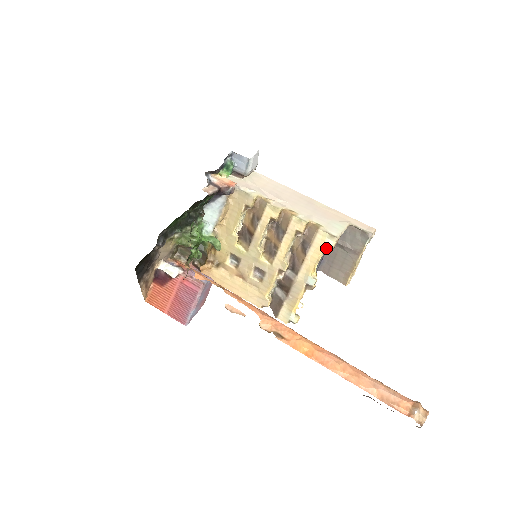
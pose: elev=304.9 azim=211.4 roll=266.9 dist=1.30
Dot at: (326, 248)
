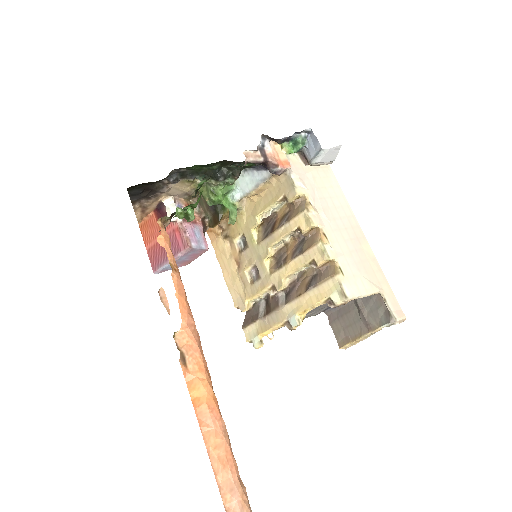
Dot at: (330, 300)
